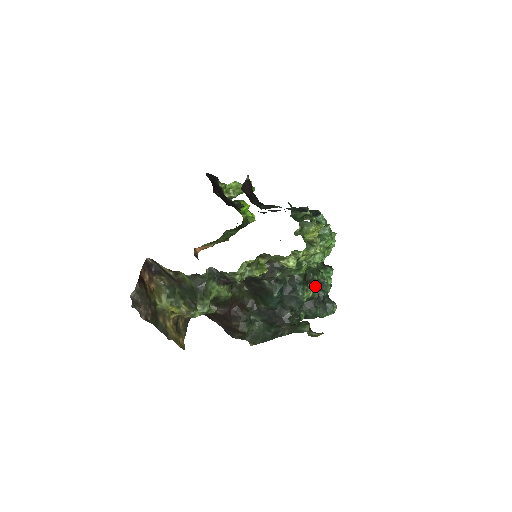
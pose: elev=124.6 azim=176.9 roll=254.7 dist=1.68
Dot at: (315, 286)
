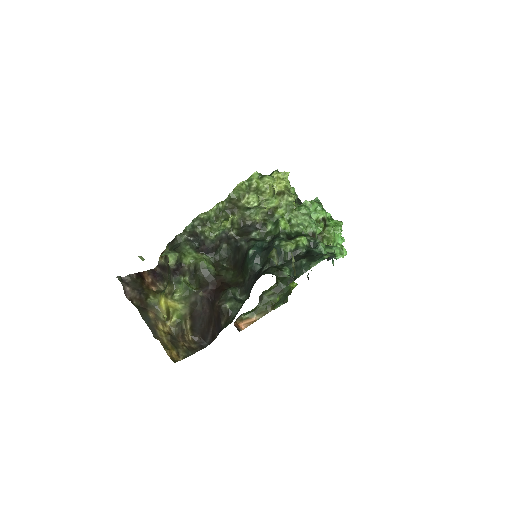
Dot at: (298, 238)
